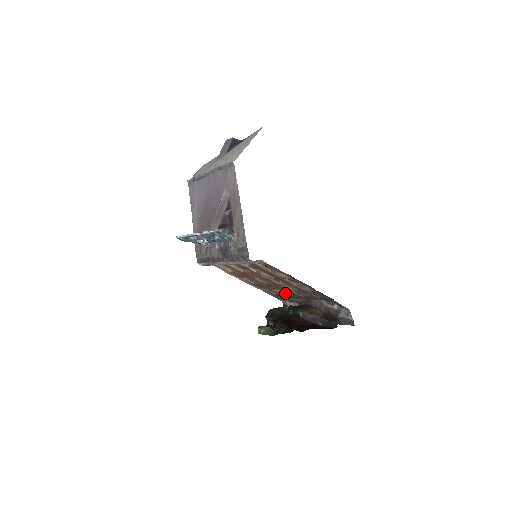
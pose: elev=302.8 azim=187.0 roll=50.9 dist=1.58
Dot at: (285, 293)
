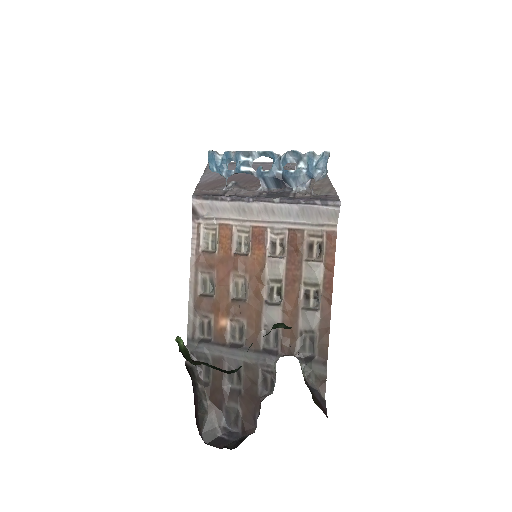
Dot at: (230, 335)
